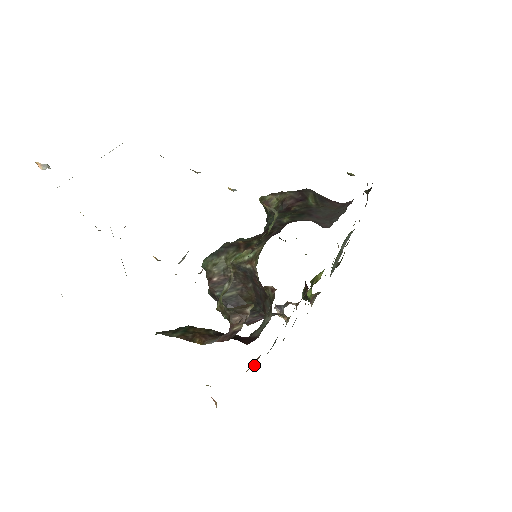
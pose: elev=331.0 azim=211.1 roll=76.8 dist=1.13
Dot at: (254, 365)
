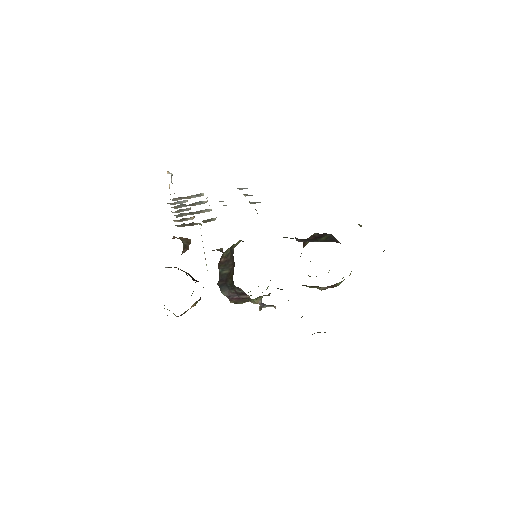
Dot at: occluded
